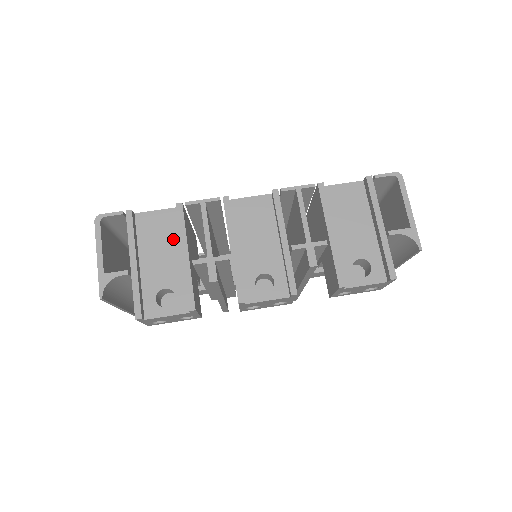
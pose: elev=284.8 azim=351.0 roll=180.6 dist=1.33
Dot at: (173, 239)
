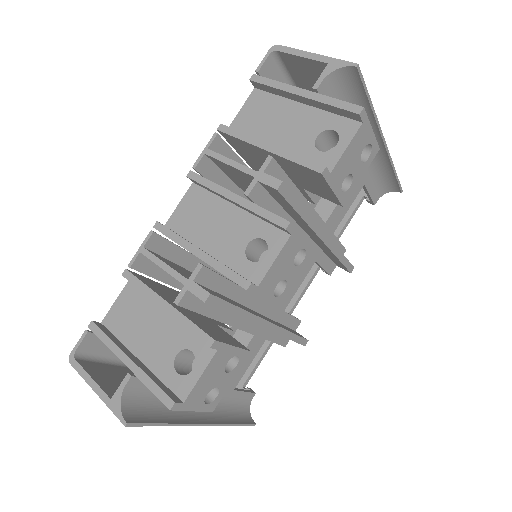
Dot at: (148, 307)
